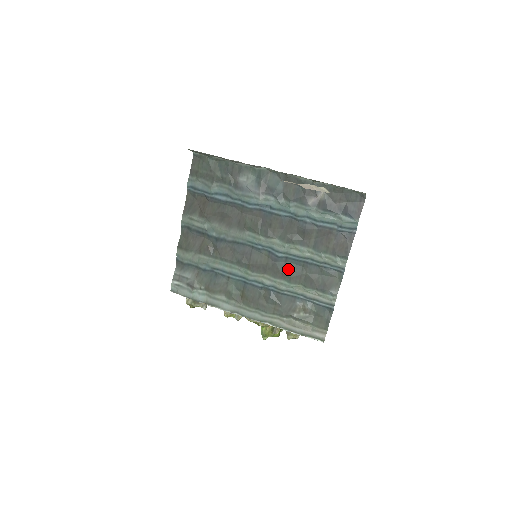
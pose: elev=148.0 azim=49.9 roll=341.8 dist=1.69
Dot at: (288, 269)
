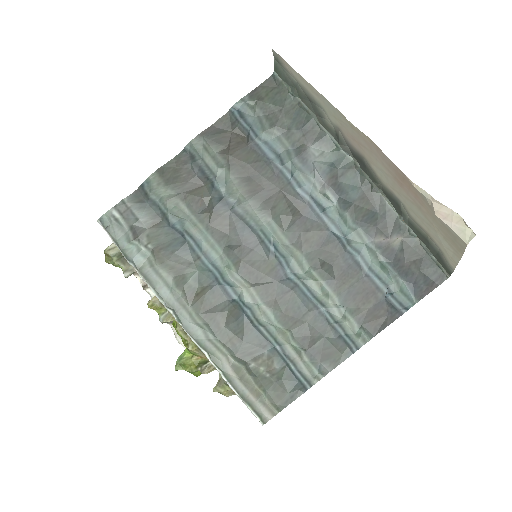
Dot at: (288, 301)
